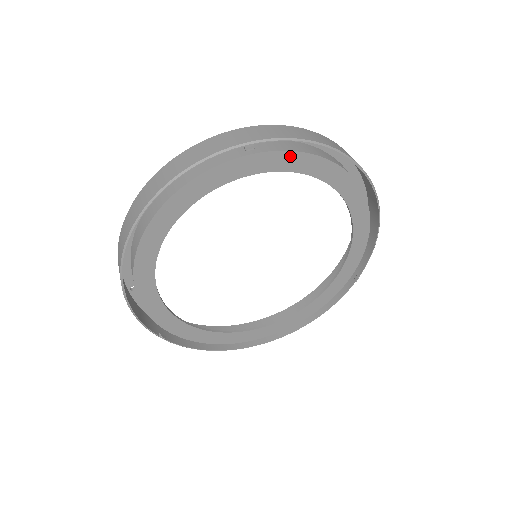
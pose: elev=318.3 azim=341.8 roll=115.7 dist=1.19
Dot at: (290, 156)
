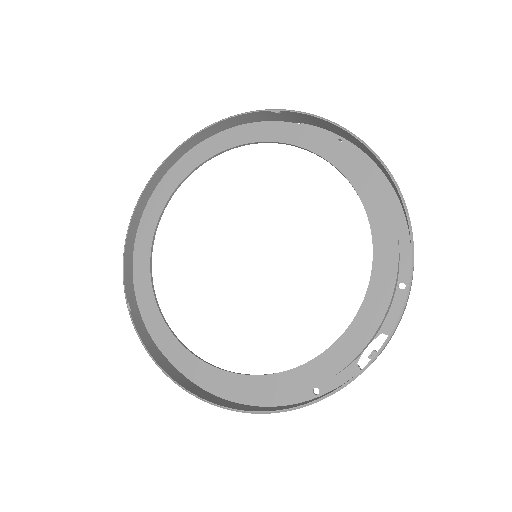
Dot at: (311, 133)
